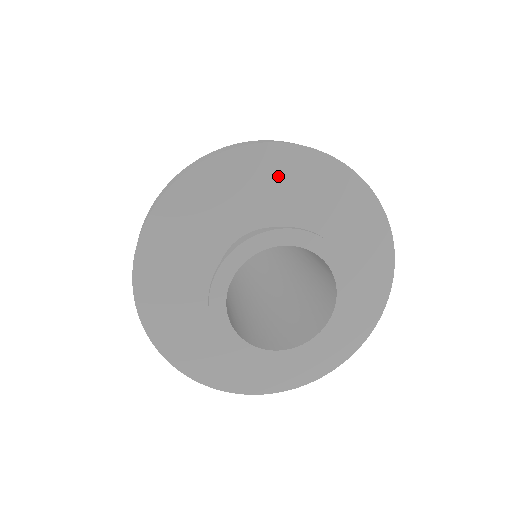
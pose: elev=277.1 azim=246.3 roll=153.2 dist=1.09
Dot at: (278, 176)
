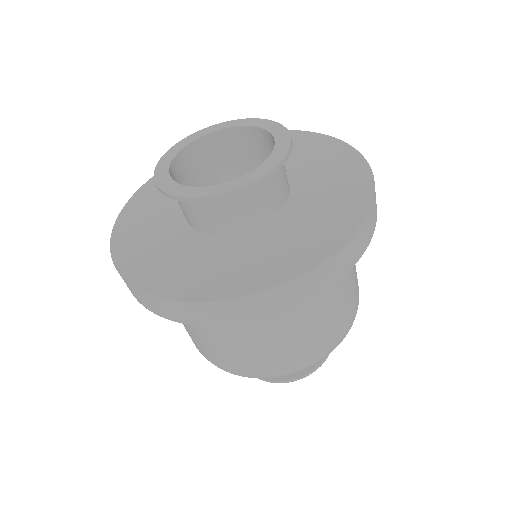
Dot at: occluded
